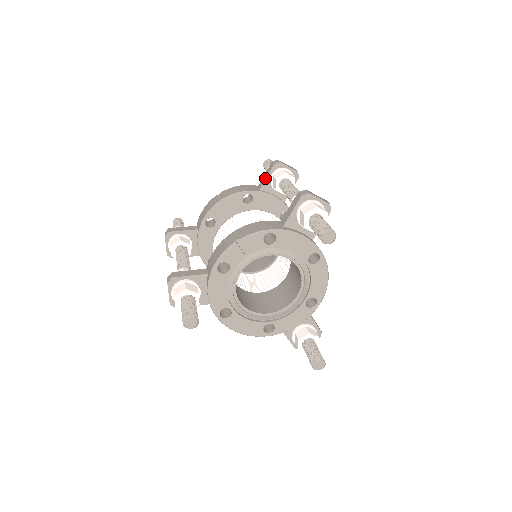
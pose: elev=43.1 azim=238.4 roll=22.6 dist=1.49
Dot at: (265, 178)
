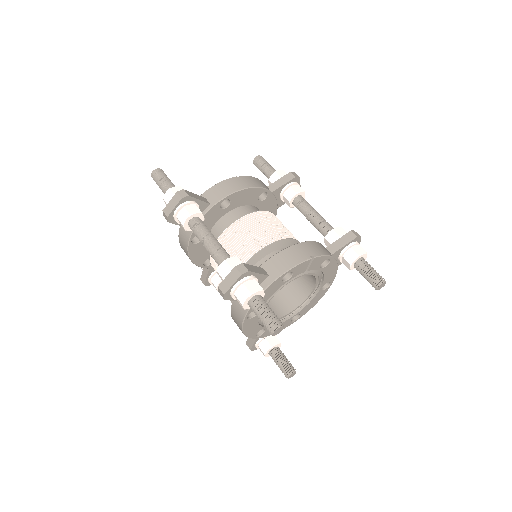
Dot at: (282, 184)
